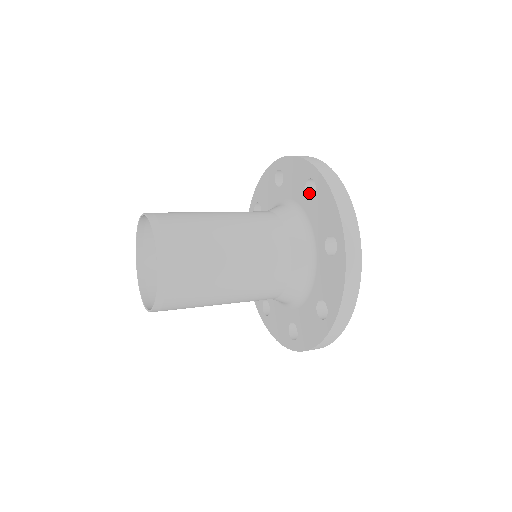
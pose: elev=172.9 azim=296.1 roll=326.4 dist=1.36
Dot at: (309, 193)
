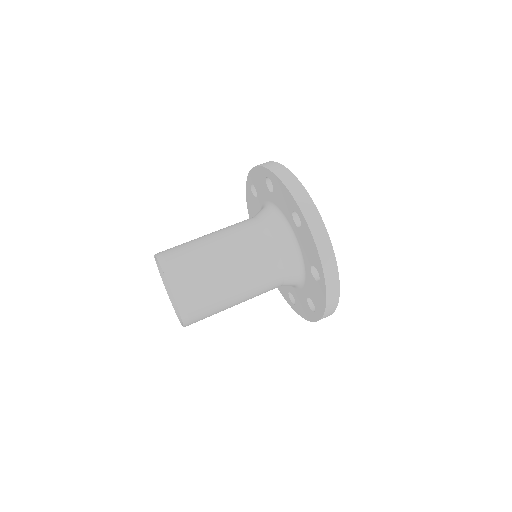
Dot at: (272, 189)
